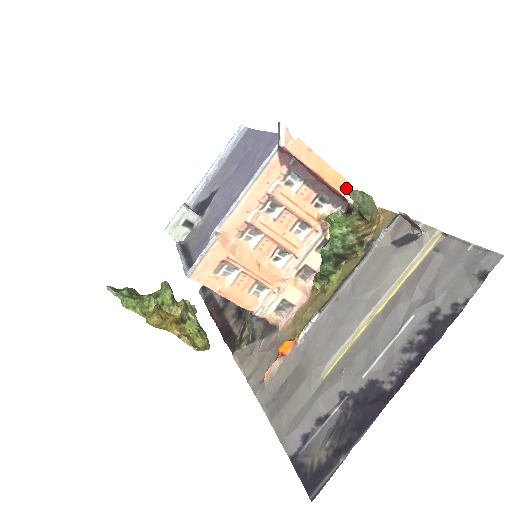
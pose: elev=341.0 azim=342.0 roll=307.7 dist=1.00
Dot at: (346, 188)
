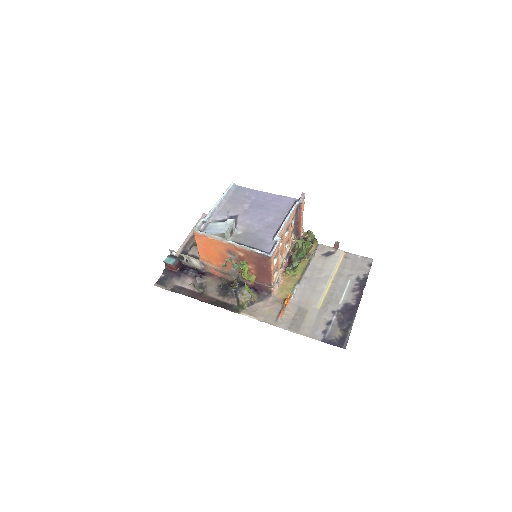
Dot at: (302, 228)
